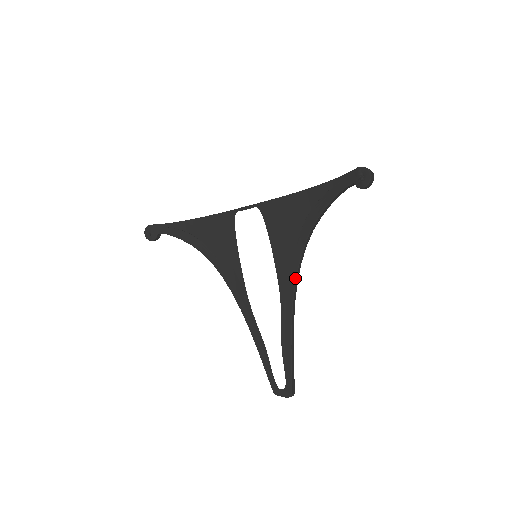
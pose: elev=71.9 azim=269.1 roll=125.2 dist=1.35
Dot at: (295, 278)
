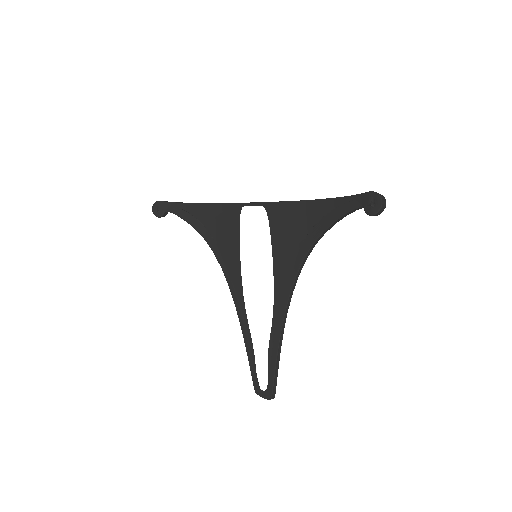
Dot at: (291, 288)
